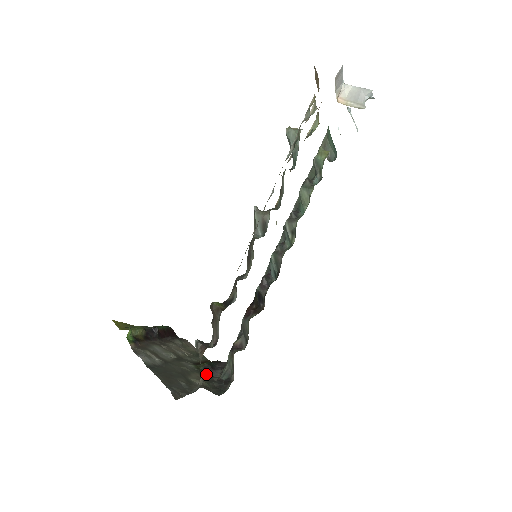
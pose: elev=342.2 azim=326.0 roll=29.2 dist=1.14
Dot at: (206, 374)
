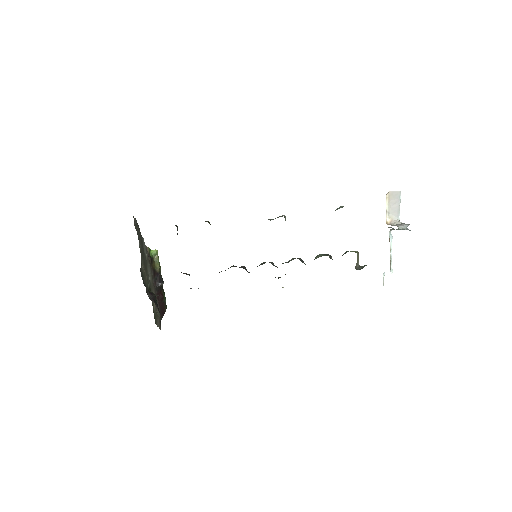
Dot at: (148, 292)
